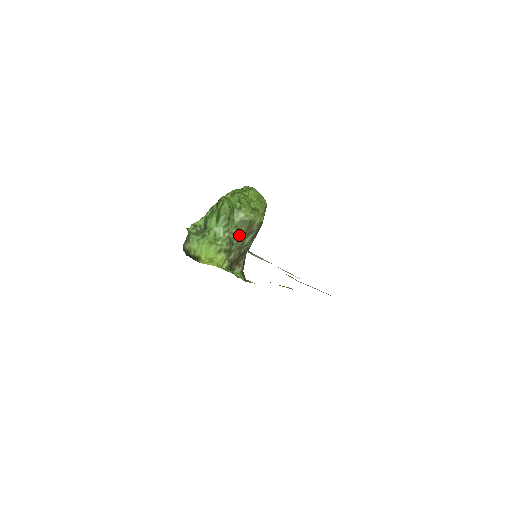
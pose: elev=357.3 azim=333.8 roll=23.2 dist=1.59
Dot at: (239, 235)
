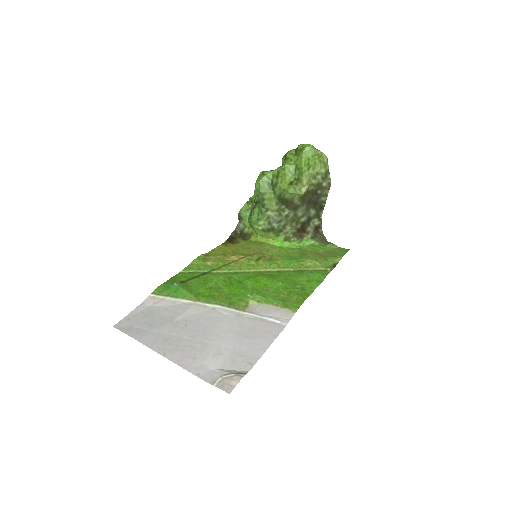
Dot at: (284, 211)
